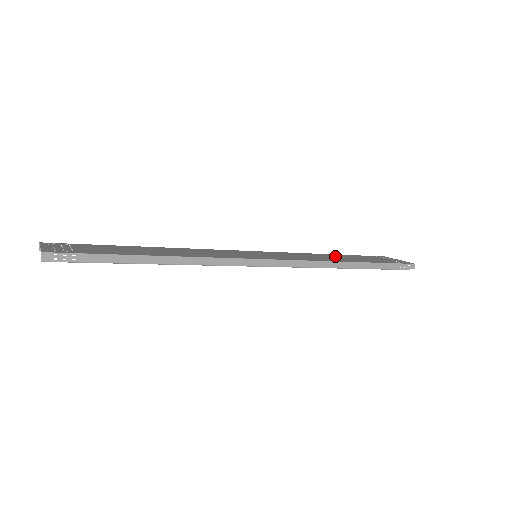
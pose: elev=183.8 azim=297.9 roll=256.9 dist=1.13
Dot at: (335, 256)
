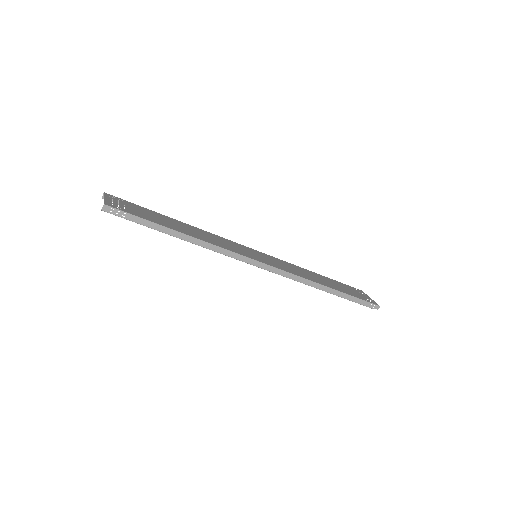
Dot at: (319, 277)
